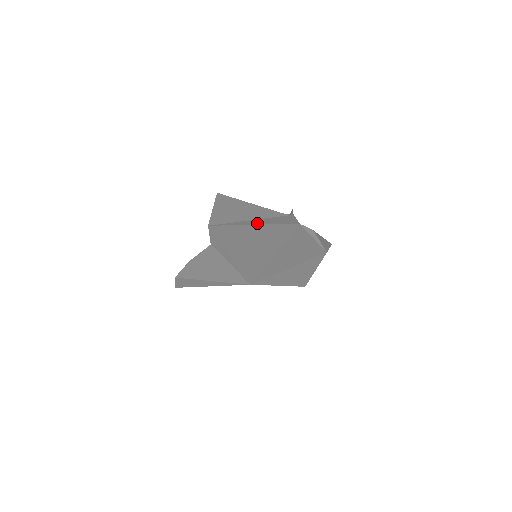
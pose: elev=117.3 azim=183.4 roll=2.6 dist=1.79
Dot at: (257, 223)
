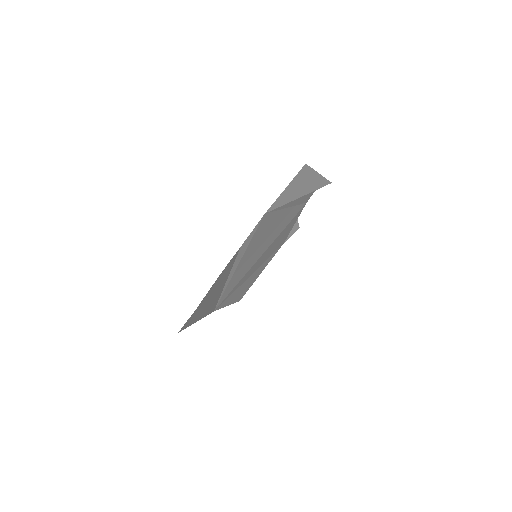
Dot at: (291, 205)
